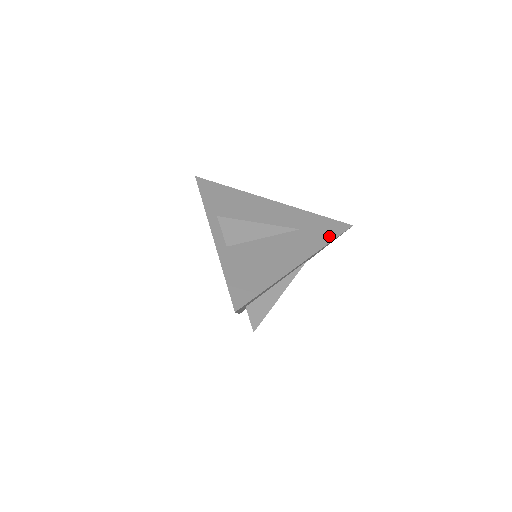
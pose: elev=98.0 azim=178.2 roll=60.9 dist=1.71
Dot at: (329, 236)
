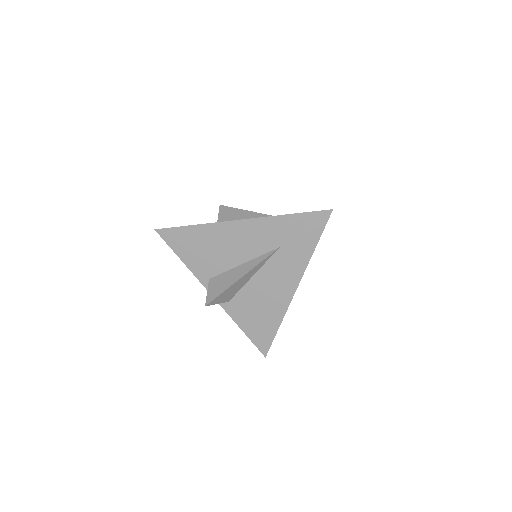
Dot at: occluded
